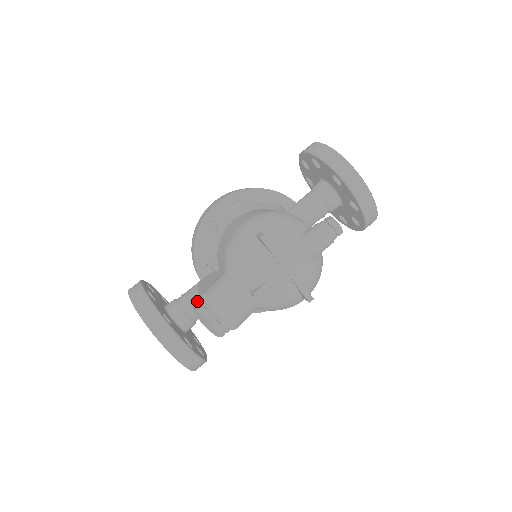
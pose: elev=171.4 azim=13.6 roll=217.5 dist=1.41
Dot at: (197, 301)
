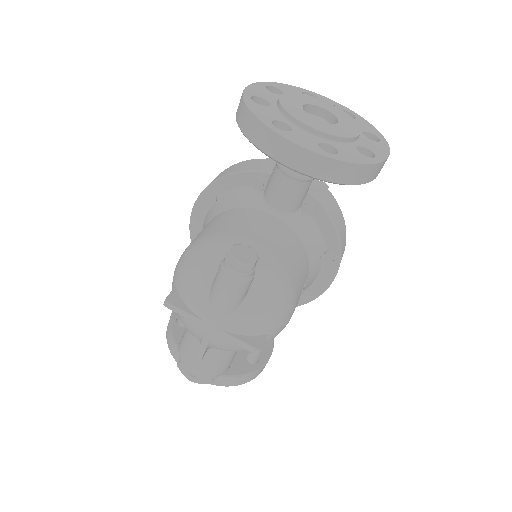
Dot at: occluded
